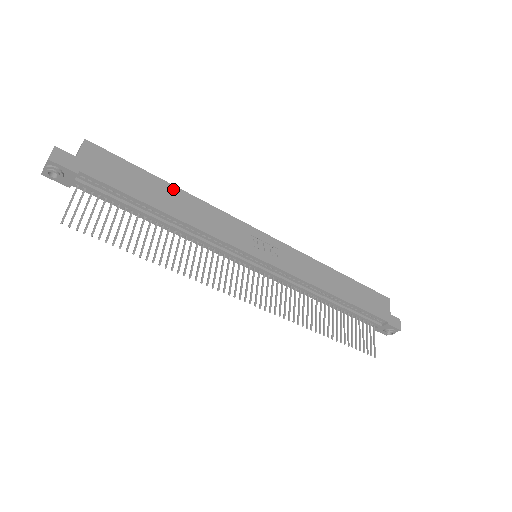
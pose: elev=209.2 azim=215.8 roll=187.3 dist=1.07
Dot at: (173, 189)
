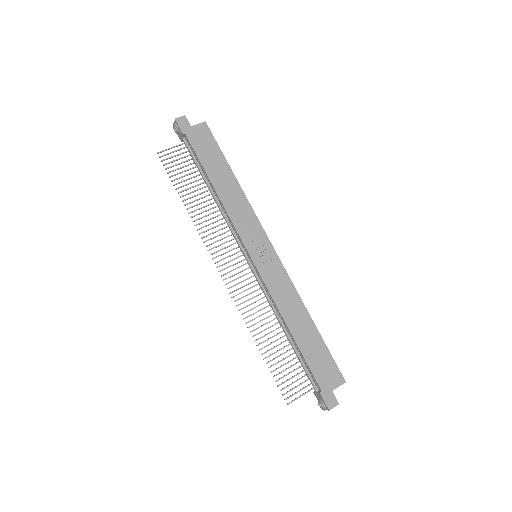
Dot at: (232, 177)
